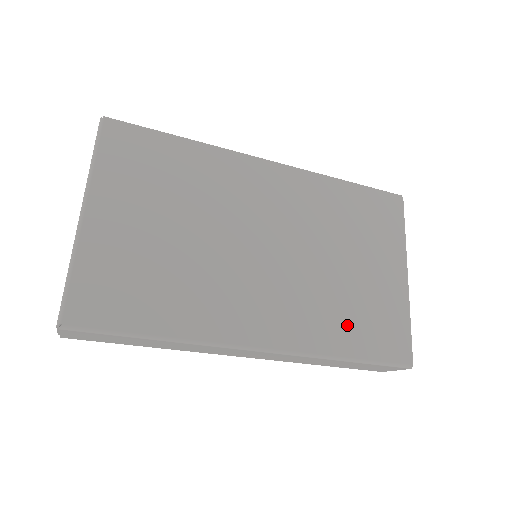
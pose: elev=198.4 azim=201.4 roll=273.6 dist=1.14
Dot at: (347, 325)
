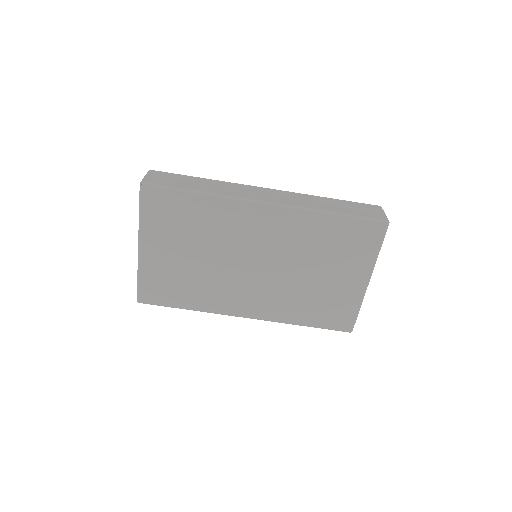
Dot at: (307, 309)
